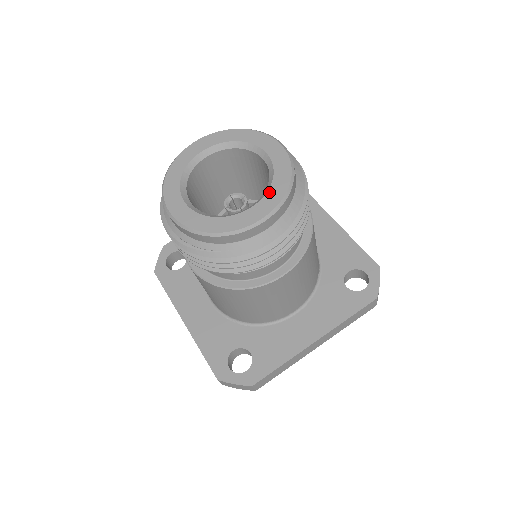
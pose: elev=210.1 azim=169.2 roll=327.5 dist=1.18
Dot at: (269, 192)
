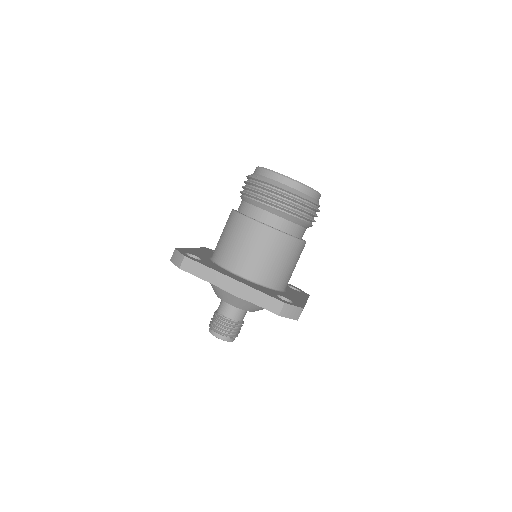
Dot at: occluded
